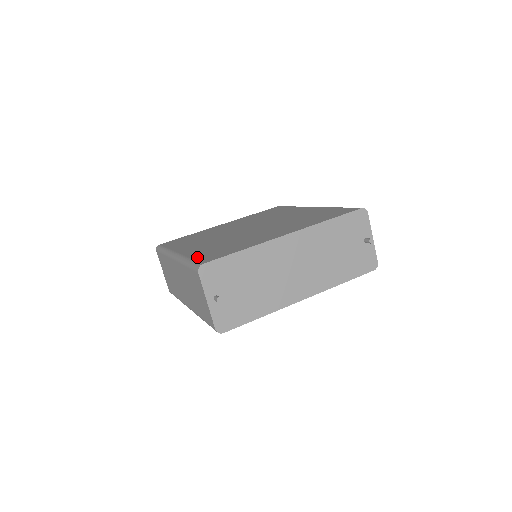
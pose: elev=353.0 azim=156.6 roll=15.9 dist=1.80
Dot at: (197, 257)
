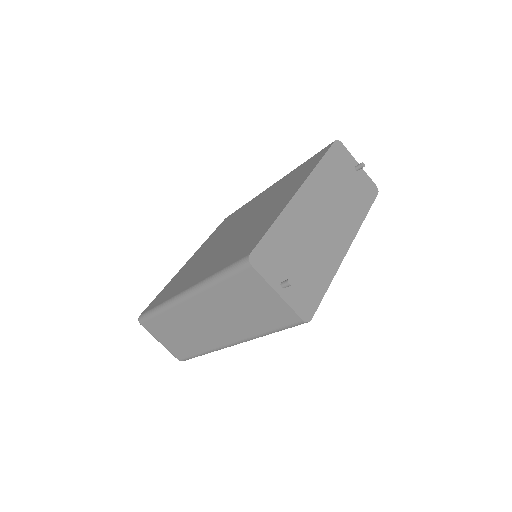
Dot at: (226, 264)
